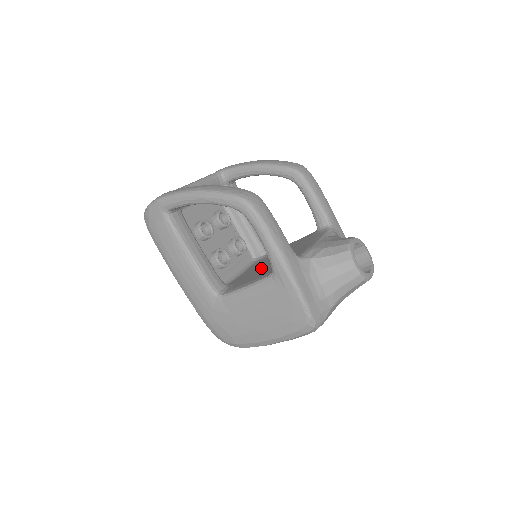
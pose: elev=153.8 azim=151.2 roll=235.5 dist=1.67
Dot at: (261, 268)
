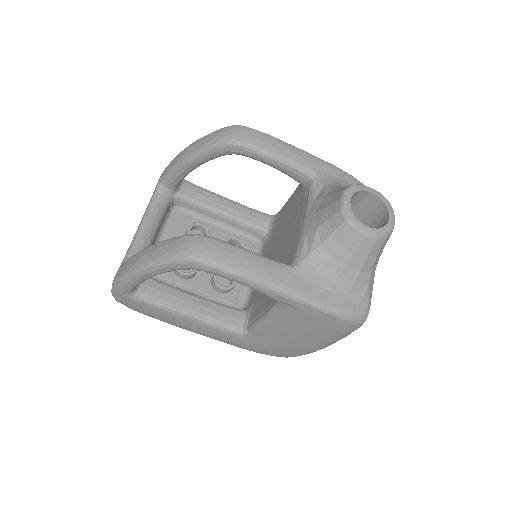
Dot at: occluded
